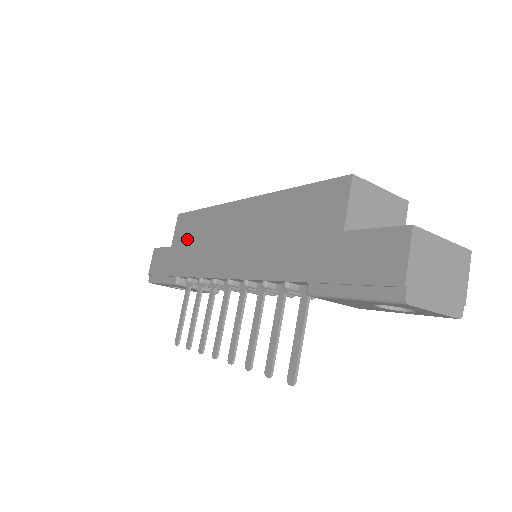
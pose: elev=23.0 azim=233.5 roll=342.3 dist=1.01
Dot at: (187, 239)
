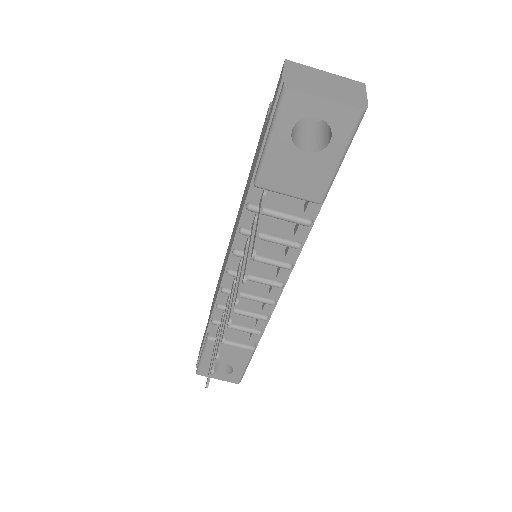
Dot at: (214, 297)
